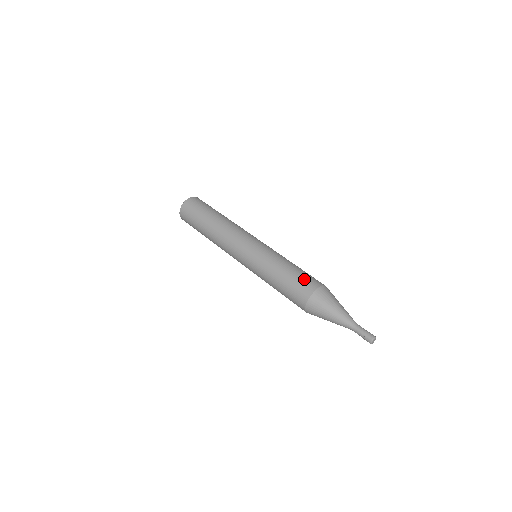
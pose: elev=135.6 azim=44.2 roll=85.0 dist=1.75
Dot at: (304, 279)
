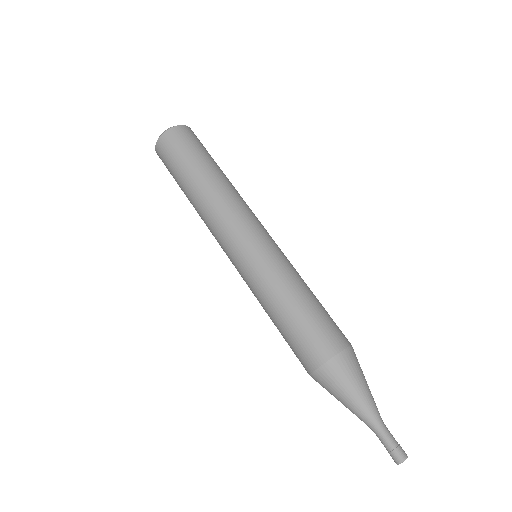
Dot at: (304, 342)
